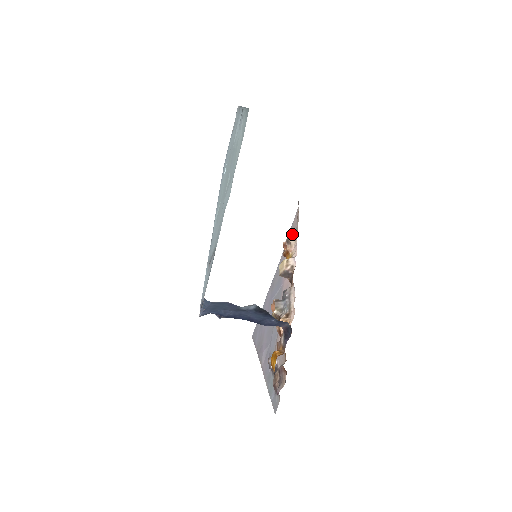
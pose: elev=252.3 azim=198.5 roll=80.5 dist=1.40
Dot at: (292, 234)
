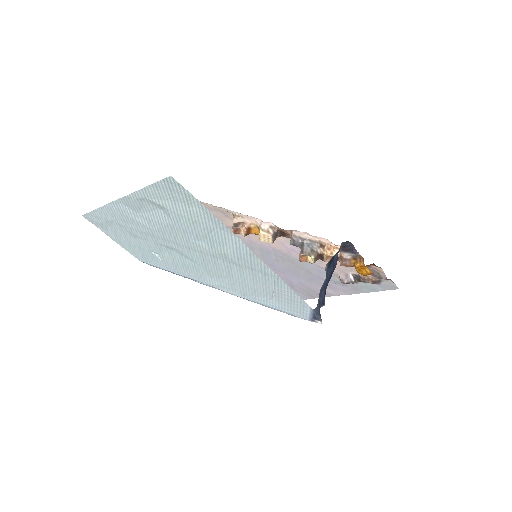
Dot at: (225, 221)
